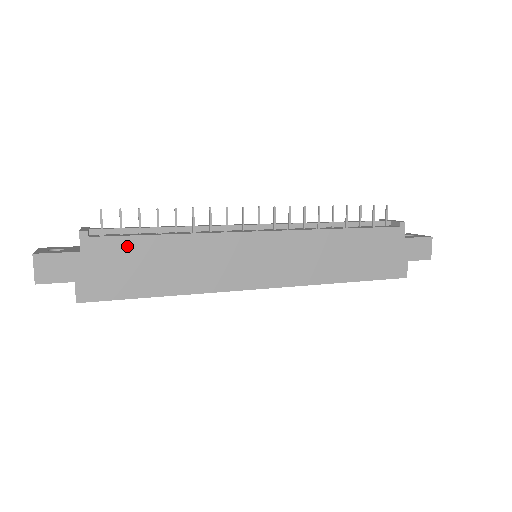
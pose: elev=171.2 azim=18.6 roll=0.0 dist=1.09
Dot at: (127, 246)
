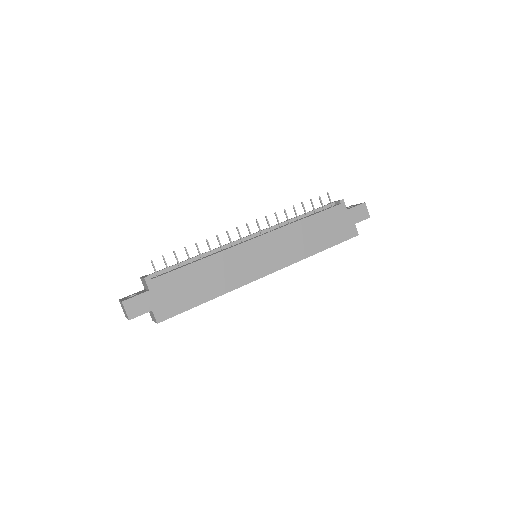
Dot at: (175, 277)
